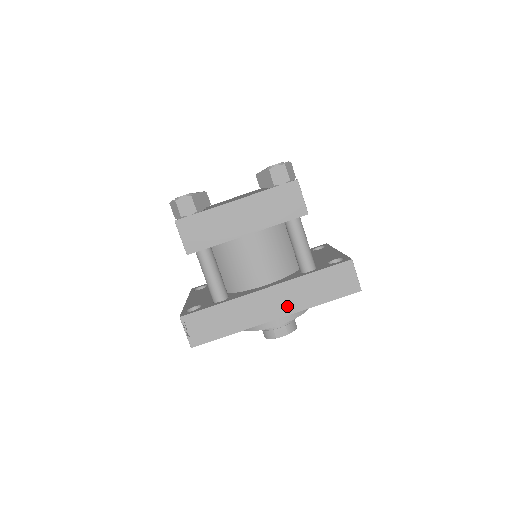
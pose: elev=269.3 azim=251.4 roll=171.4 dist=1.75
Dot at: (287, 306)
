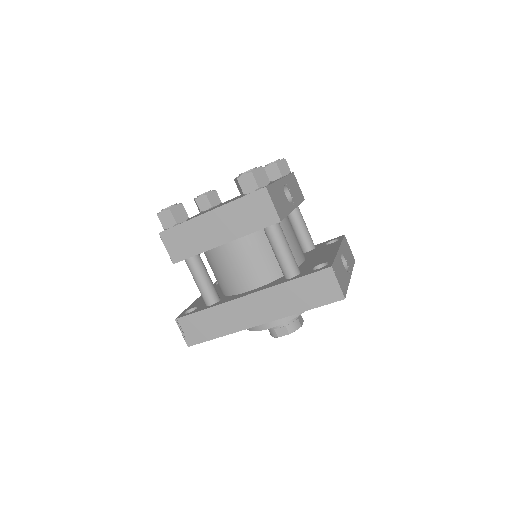
Dot at: (270, 312)
